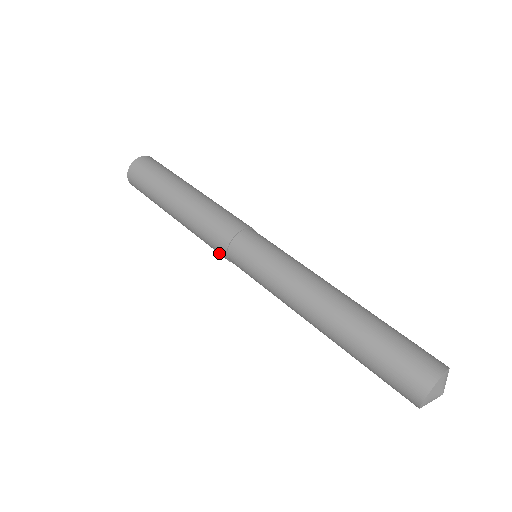
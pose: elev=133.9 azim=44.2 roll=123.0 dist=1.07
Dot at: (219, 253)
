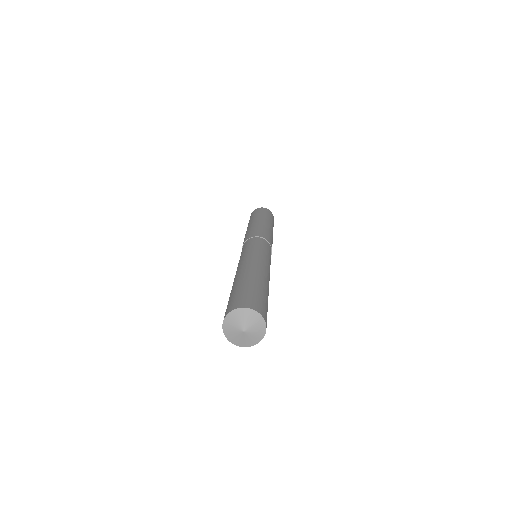
Dot at: occluded
